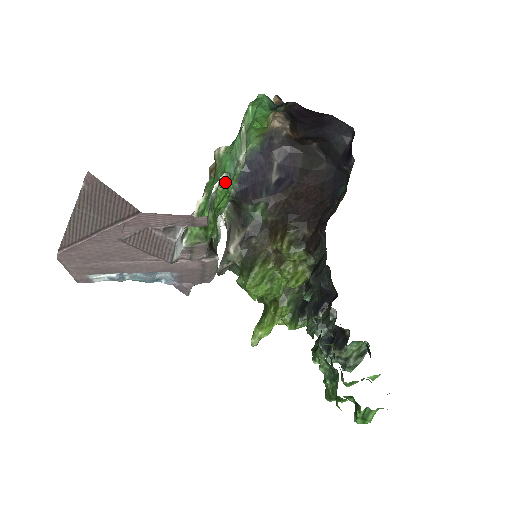
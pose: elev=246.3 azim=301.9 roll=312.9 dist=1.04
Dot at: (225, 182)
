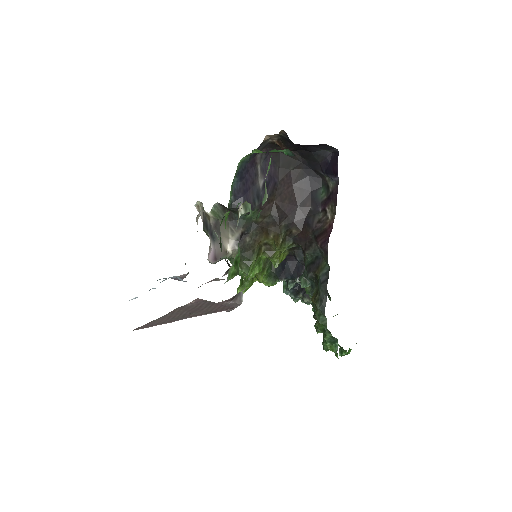
Dot at: occluded
